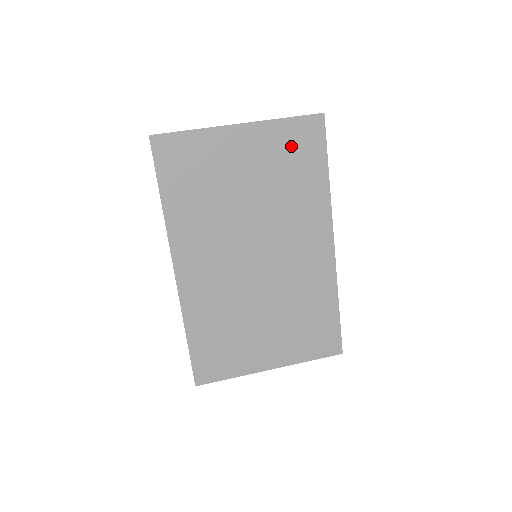
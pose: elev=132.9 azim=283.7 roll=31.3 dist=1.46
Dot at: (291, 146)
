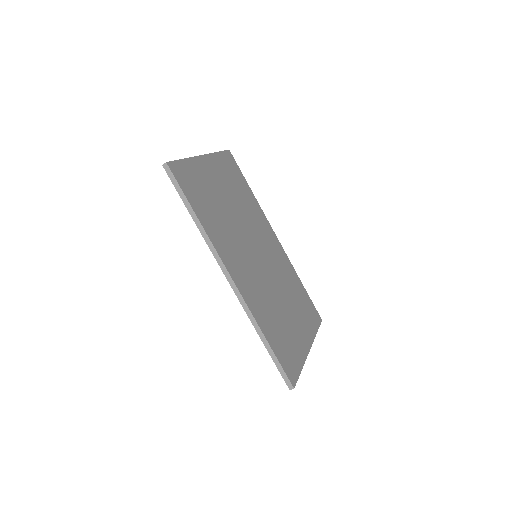
Dot at: (229, 171)
